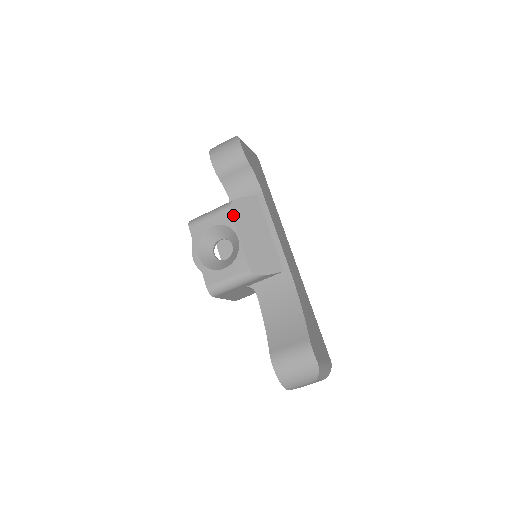
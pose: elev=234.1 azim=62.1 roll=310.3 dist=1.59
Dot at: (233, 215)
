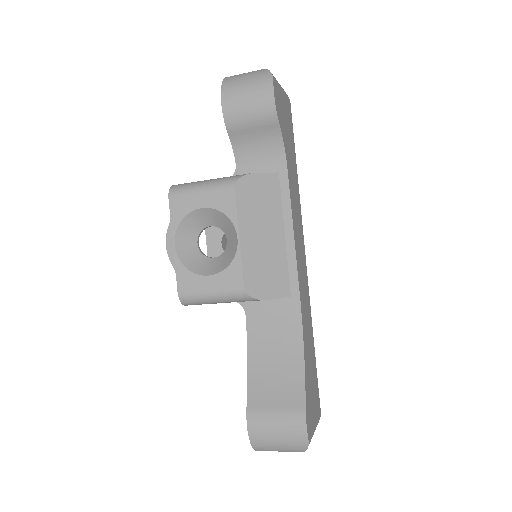
Dot at: (237, 200)
